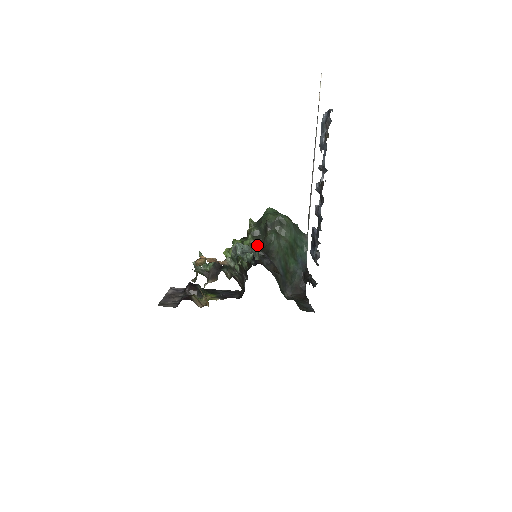
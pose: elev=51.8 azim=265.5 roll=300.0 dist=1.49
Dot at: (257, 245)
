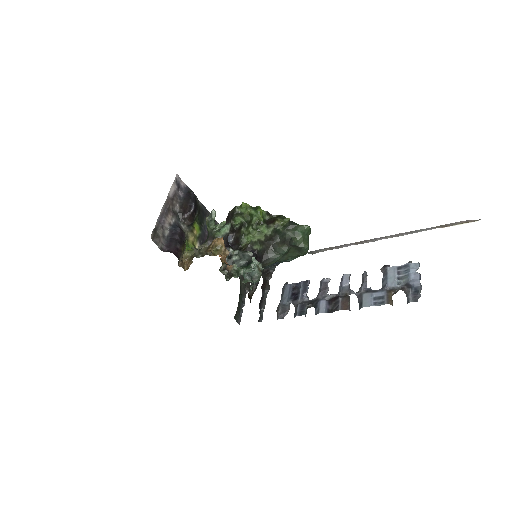
Dot at: (267, 241)
